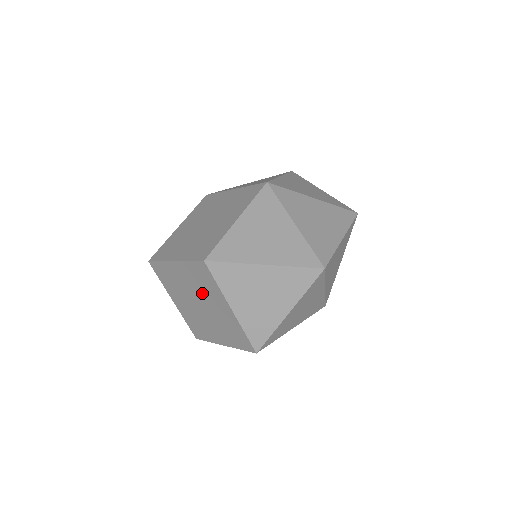
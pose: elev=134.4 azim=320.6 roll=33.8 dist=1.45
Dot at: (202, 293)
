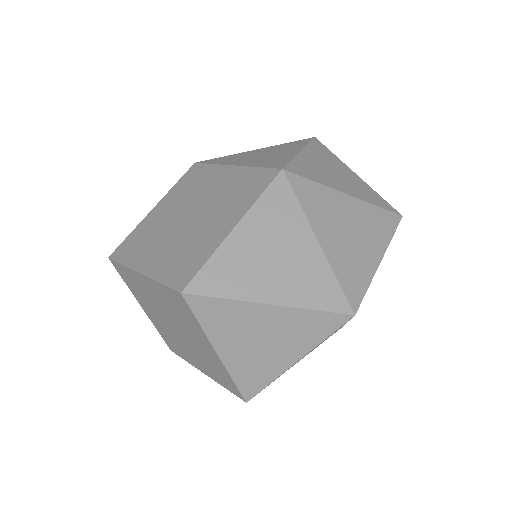
Dot at: (178, 320)
